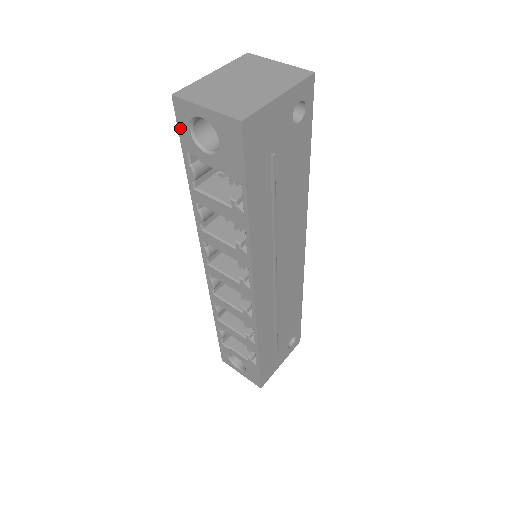
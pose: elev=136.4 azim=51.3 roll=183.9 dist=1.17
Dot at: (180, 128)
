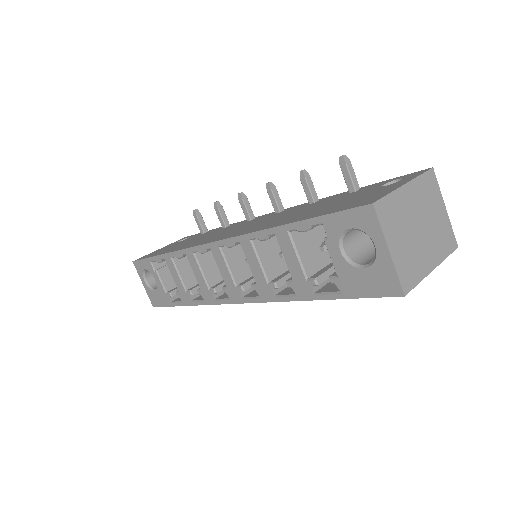
Dot at: (343, 215)
